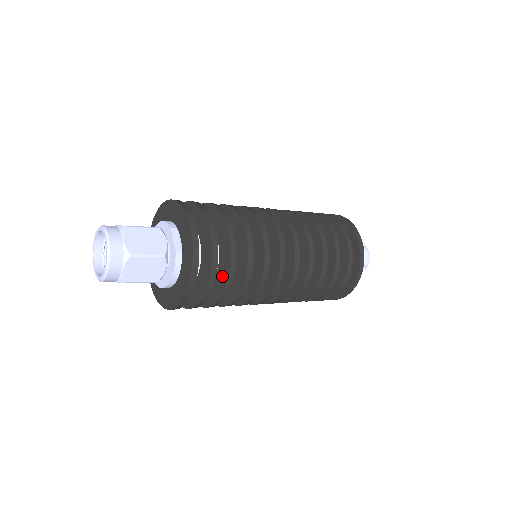
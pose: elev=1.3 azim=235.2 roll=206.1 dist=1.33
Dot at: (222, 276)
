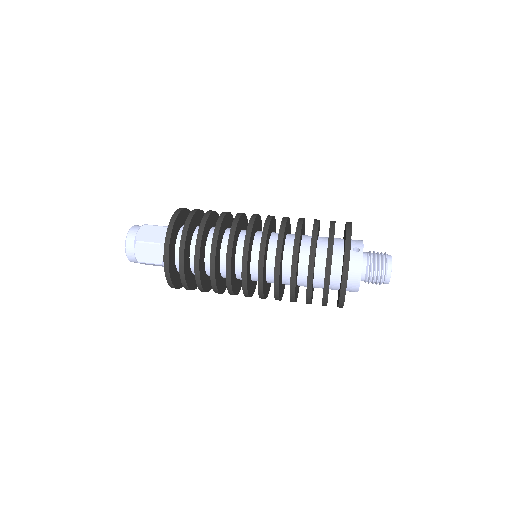
Dot at: occluded
